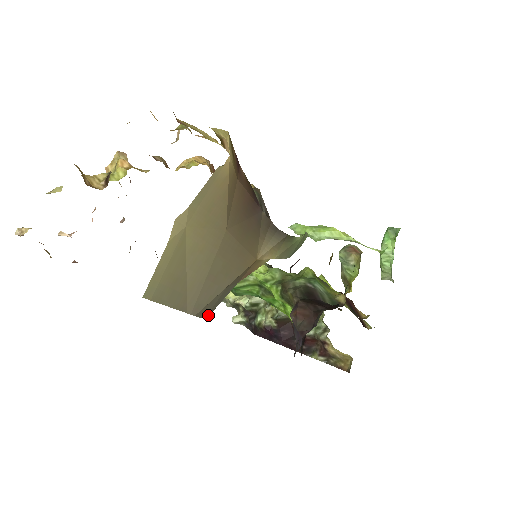
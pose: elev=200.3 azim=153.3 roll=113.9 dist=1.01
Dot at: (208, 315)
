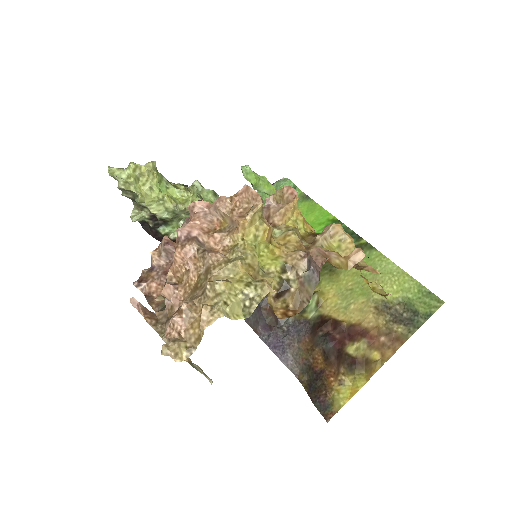
Dot at: occluded
